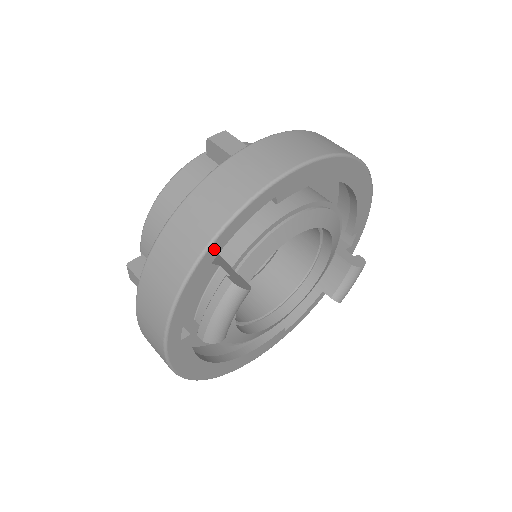
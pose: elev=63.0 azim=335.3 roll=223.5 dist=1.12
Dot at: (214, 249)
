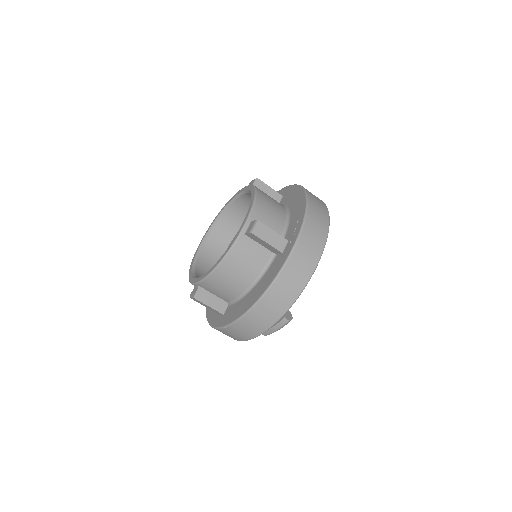
Dot at: occluded
